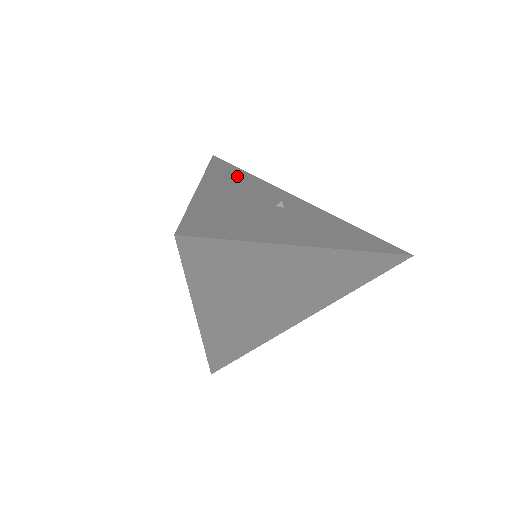
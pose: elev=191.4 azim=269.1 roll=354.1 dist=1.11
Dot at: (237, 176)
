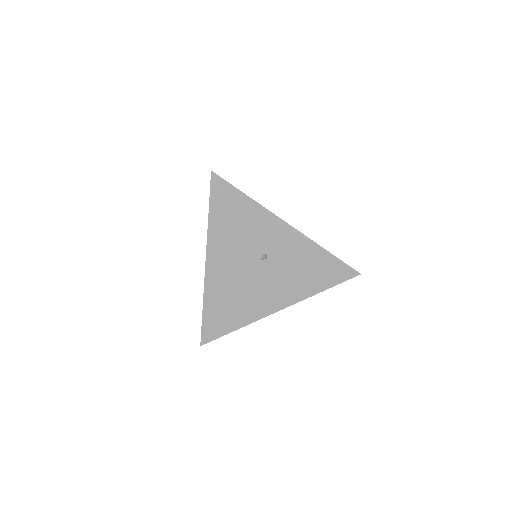
Dot at: (233, 216)
